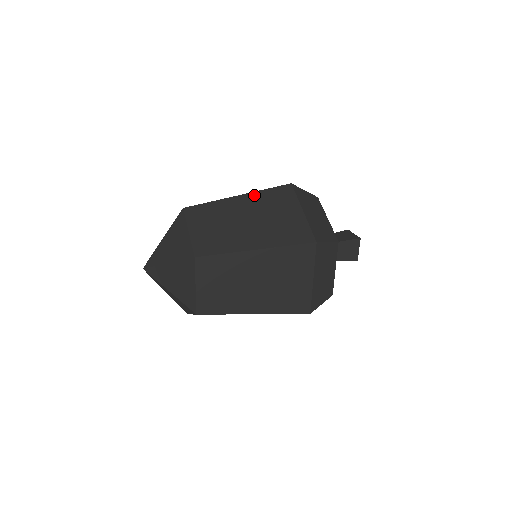
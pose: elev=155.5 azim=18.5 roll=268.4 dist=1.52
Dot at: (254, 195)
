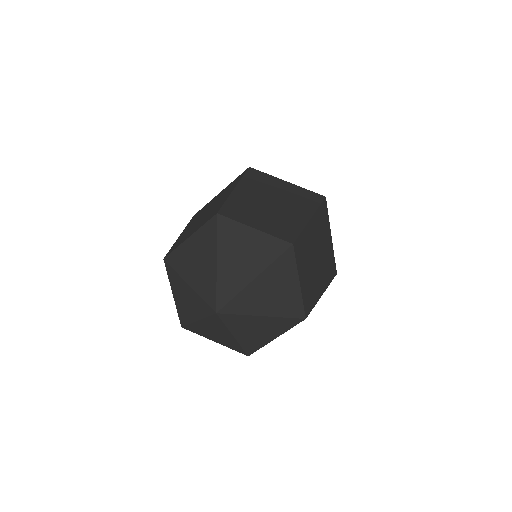
Dot at: (244, 183)
